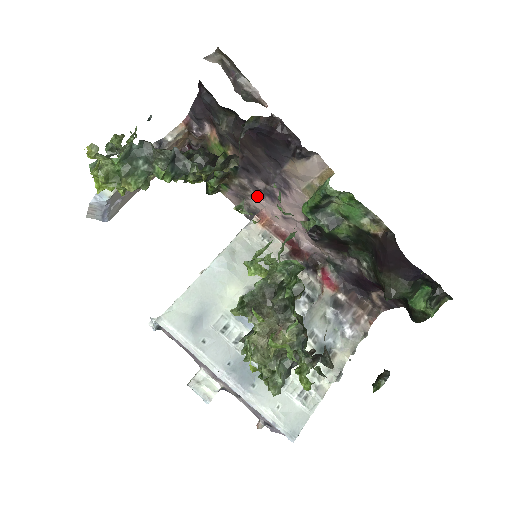
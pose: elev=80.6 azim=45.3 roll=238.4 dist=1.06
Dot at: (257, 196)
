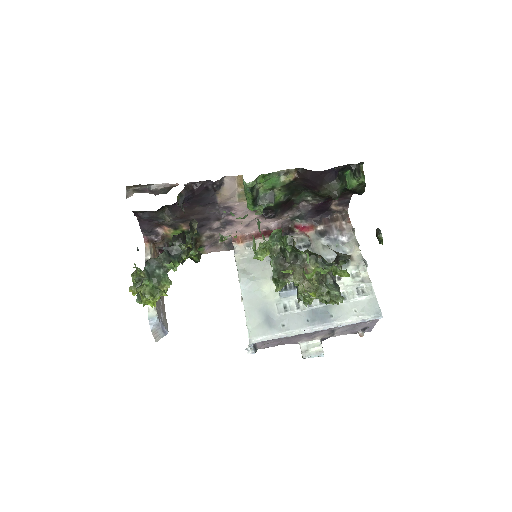
Dot at: (222, 233)
